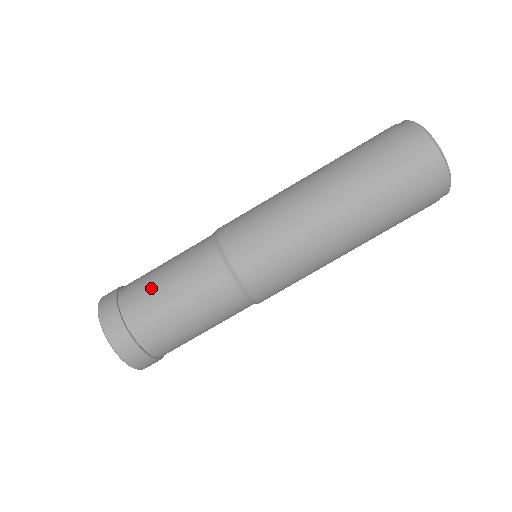
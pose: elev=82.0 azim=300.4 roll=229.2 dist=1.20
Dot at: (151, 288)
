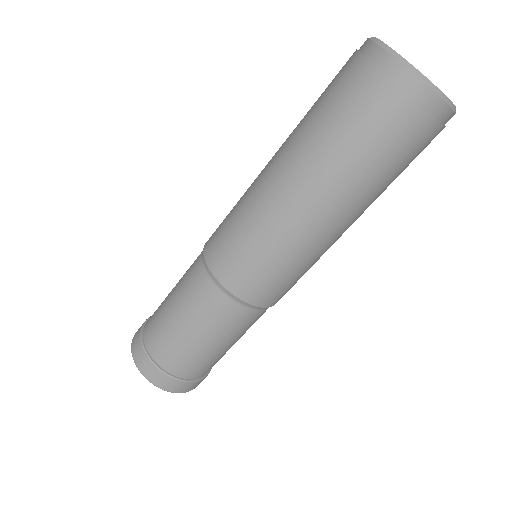
Dot at: (171, 335)
